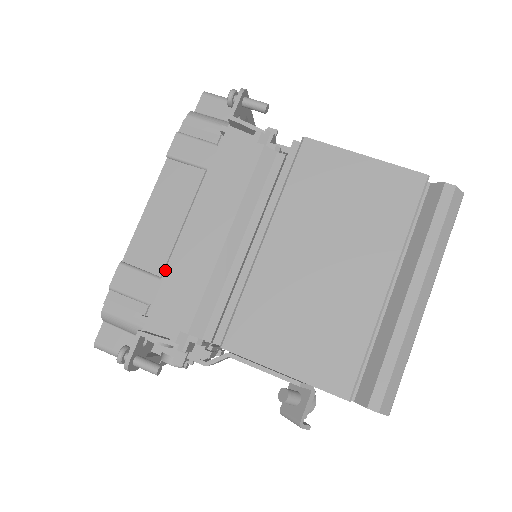
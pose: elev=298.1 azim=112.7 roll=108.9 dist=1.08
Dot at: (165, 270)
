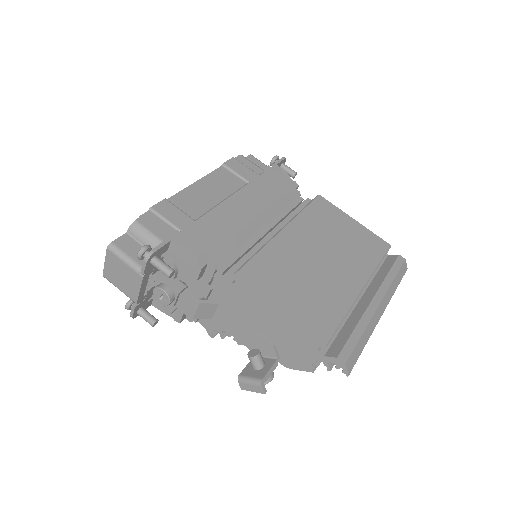
Dot at: (201, 217)
